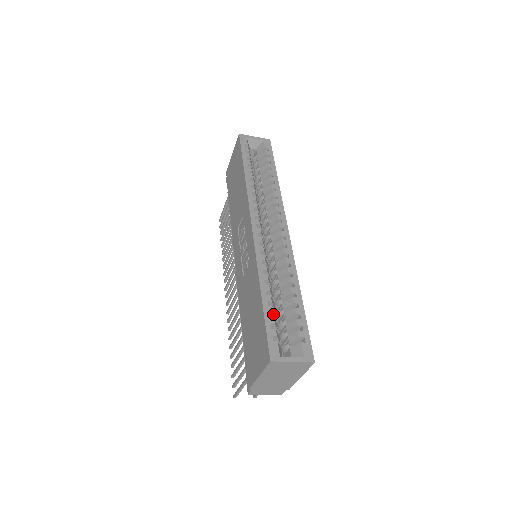
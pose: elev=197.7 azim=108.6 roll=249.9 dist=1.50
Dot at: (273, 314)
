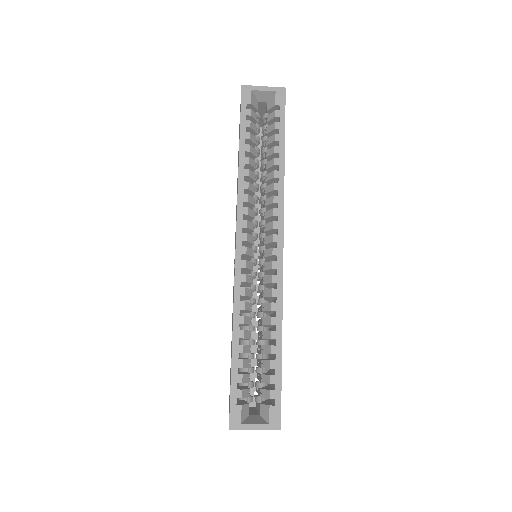
Dot at: (244, 367)
